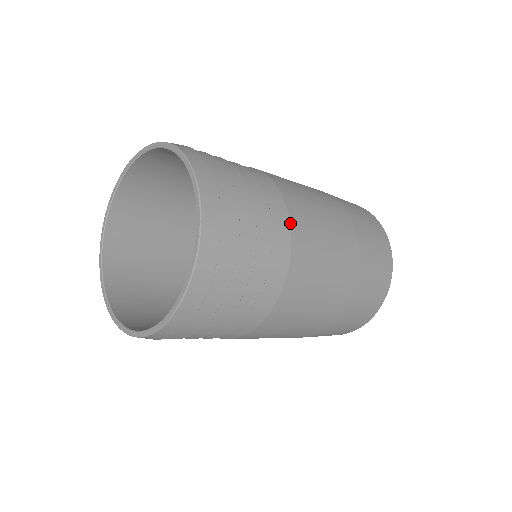
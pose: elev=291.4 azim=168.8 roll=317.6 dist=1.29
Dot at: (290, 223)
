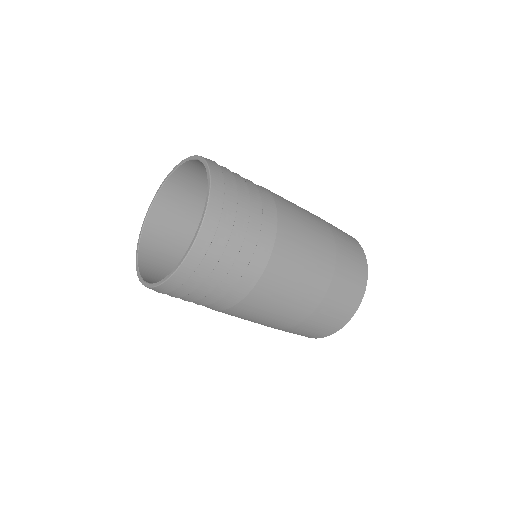
Dot at: (276, 232)
